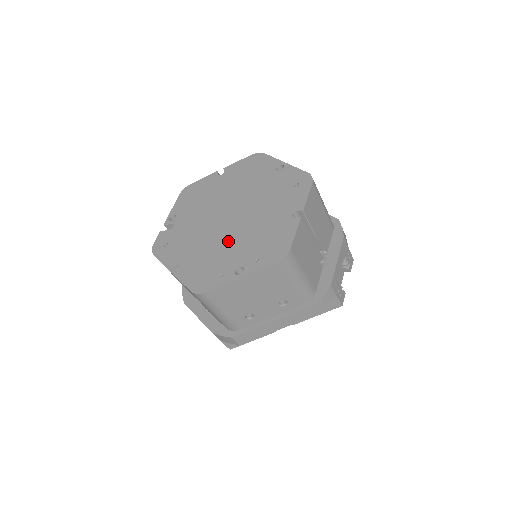
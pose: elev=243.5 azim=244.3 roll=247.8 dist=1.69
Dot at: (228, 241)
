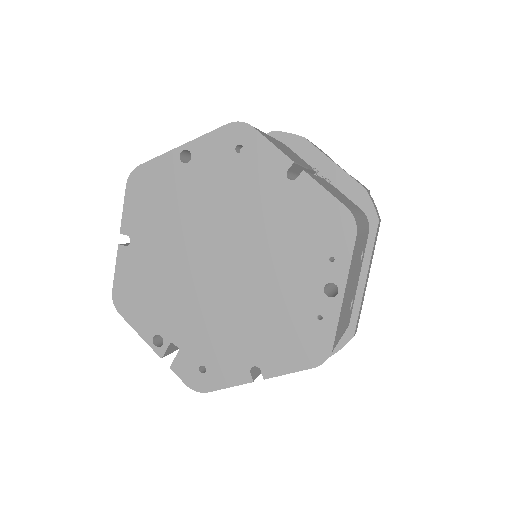
Dot at: (266, 283)
